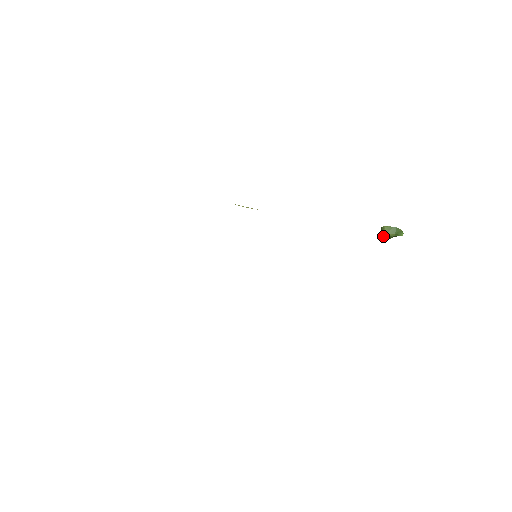
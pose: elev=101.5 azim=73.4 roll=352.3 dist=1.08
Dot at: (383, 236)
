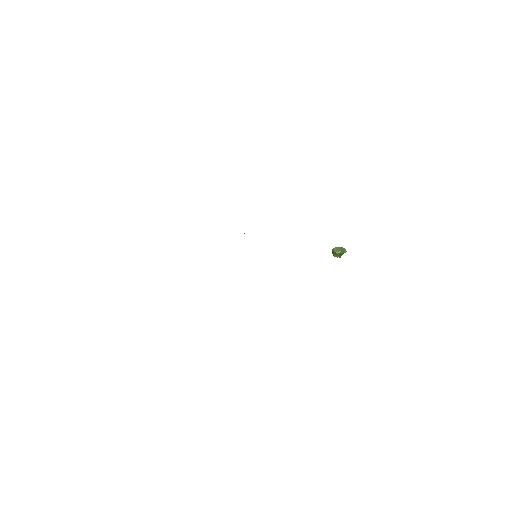
Dot at: (334, 256)
